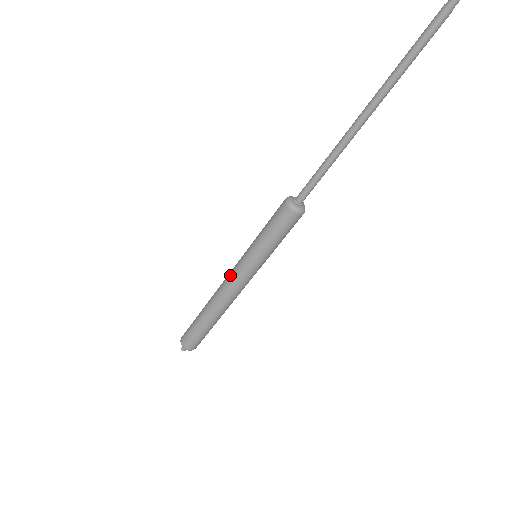
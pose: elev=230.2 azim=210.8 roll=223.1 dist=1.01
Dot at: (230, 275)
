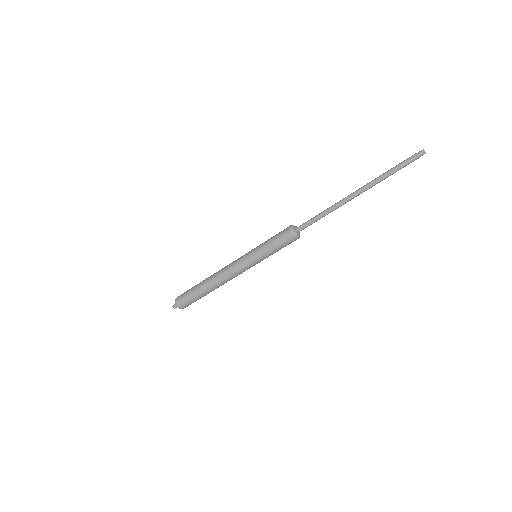
Dot at: (236, 270)
